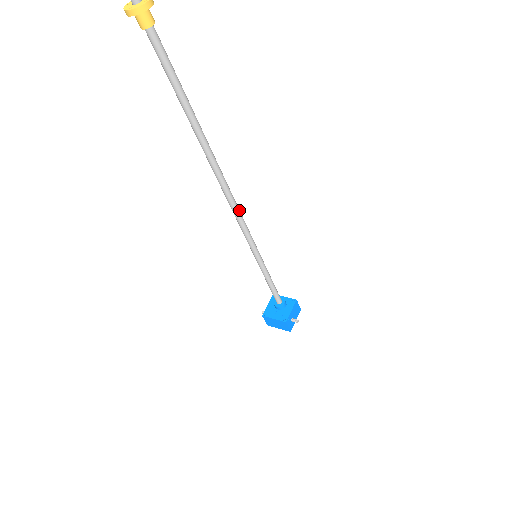
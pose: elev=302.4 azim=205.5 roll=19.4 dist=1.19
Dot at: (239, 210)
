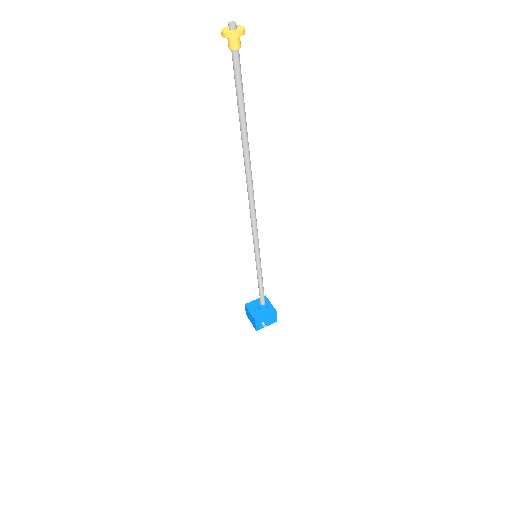
Dot at: (255, 214)
